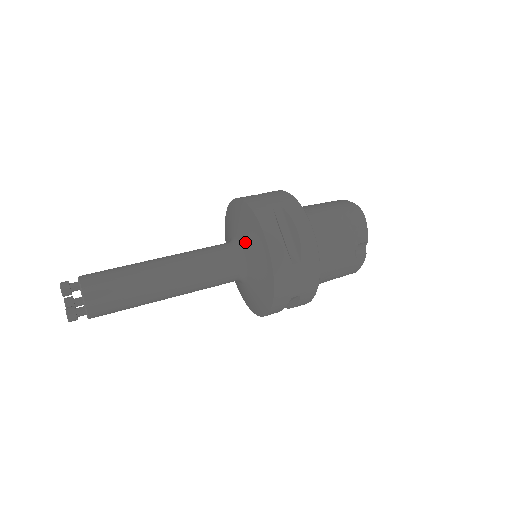
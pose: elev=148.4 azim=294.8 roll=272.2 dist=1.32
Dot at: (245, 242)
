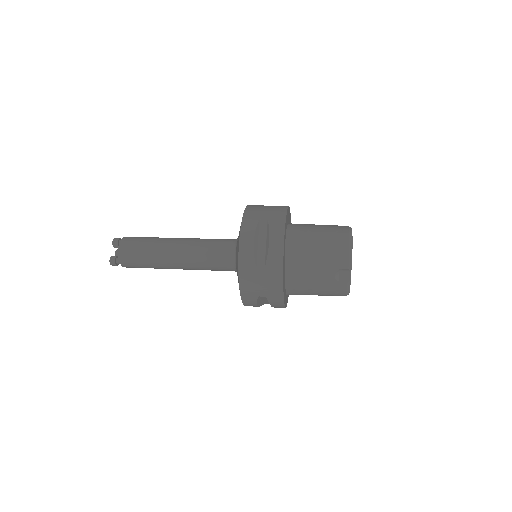
Dot at: (237, 241)
